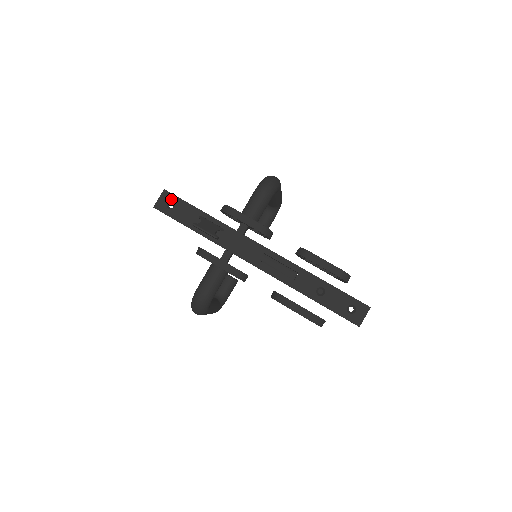
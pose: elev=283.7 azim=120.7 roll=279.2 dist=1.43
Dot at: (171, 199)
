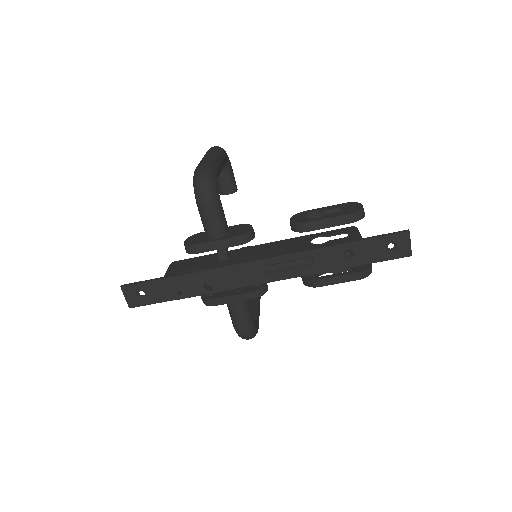
Dot at: (136, 290)
